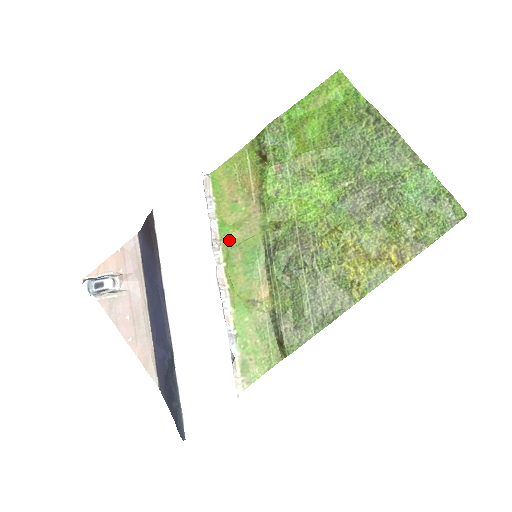
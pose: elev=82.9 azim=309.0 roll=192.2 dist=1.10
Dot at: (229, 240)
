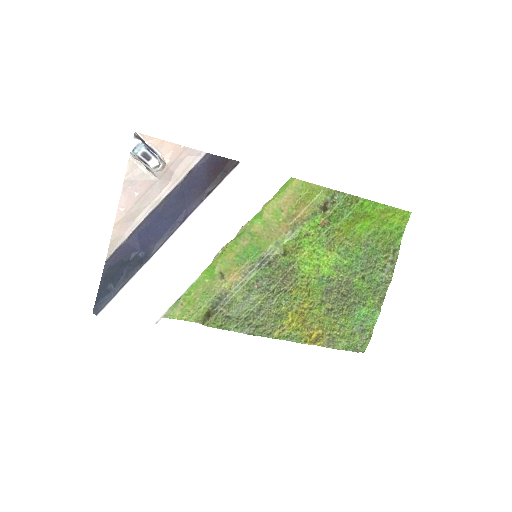
Dot at: (252, 227)
